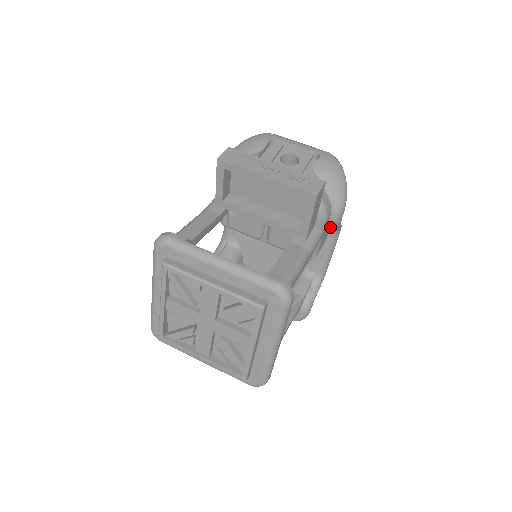
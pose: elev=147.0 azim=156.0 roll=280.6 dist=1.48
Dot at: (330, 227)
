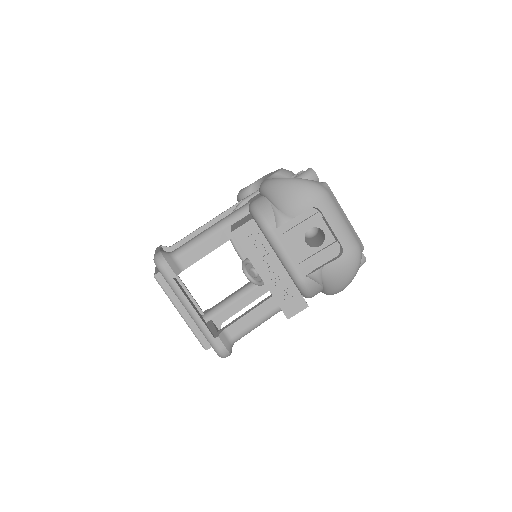
Dot at: occluded
